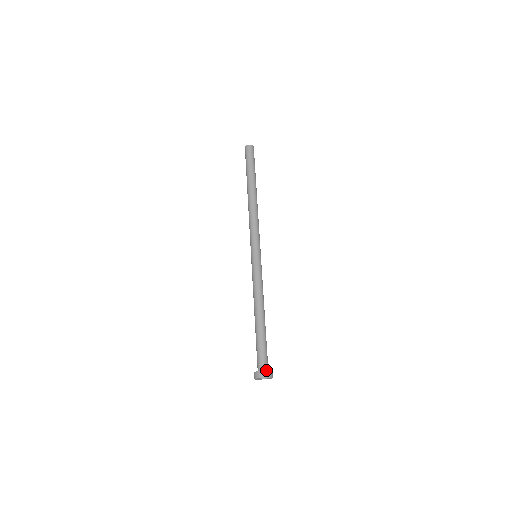
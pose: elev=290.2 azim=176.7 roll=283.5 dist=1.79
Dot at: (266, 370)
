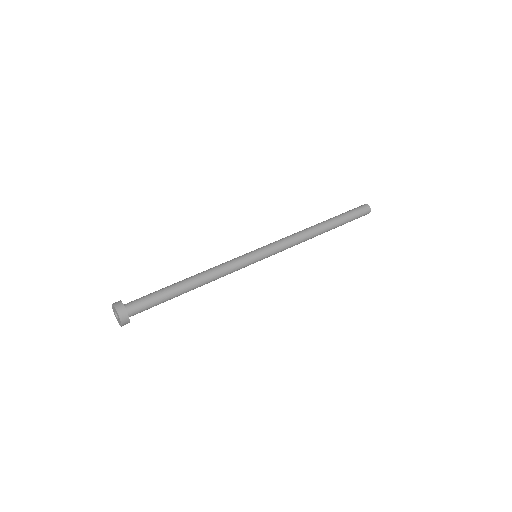
Dot at: (125, 306)
